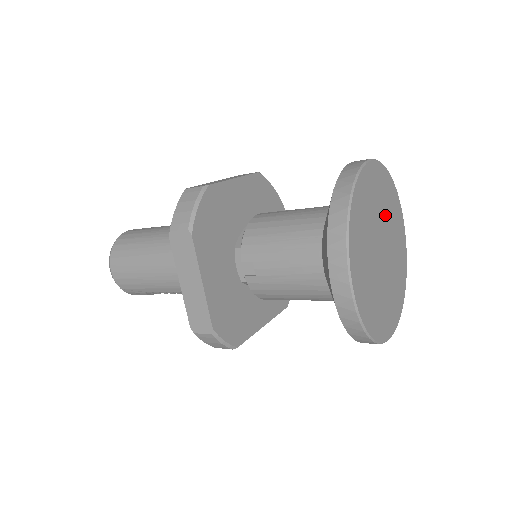
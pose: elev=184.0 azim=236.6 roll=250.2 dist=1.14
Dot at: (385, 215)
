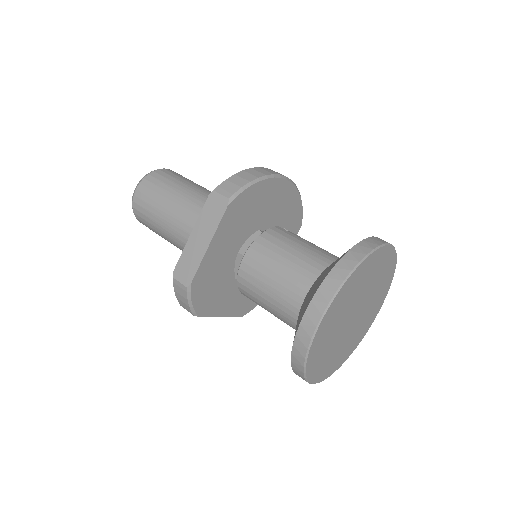
Dot at: (354, 297)
